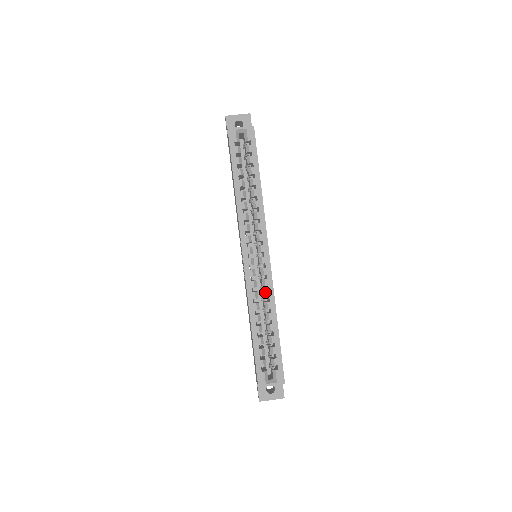
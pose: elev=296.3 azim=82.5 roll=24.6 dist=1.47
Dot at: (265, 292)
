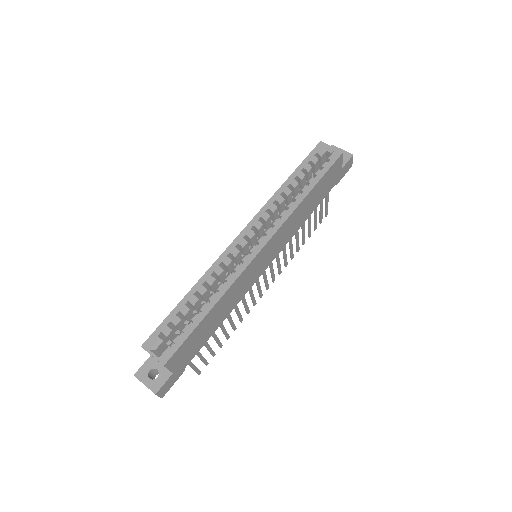
Dot at: (229, 274)
